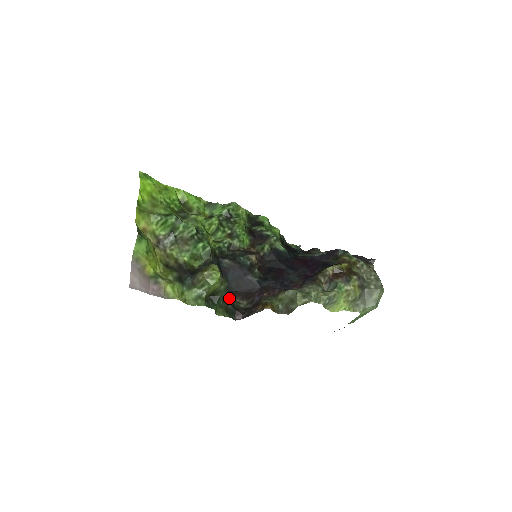
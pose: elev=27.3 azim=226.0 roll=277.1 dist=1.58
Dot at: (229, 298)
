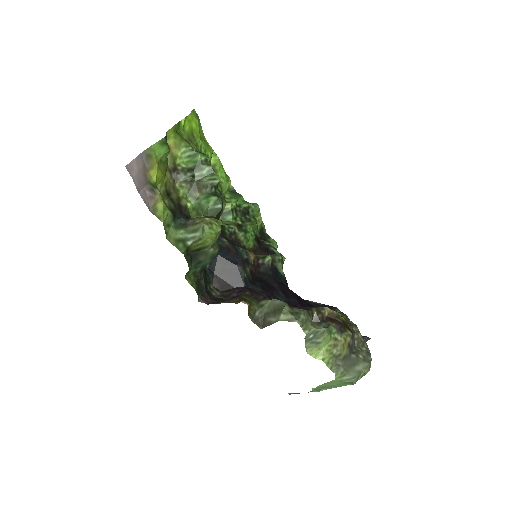
Dot at: (206, 276)
